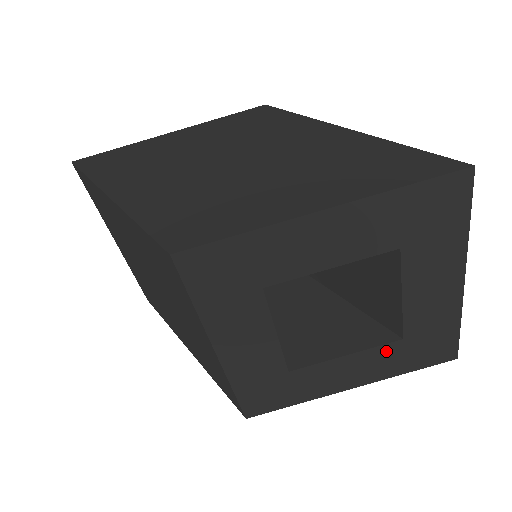
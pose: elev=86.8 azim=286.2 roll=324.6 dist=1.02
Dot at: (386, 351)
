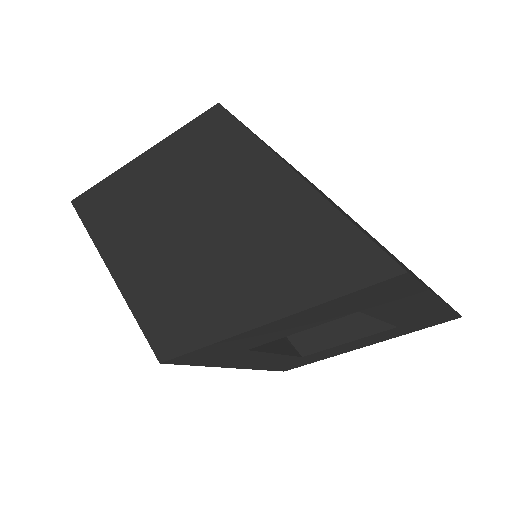
Dot at: (385, 333)
